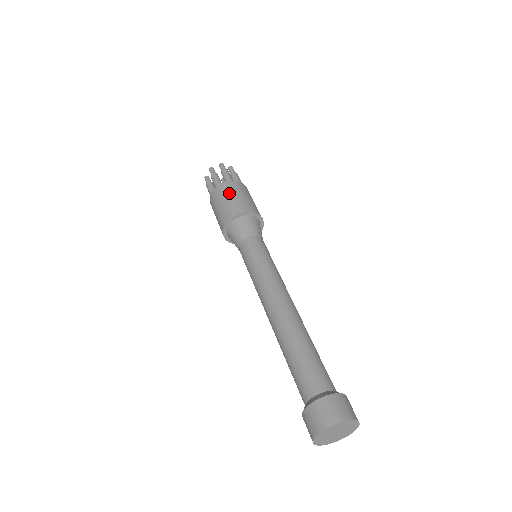
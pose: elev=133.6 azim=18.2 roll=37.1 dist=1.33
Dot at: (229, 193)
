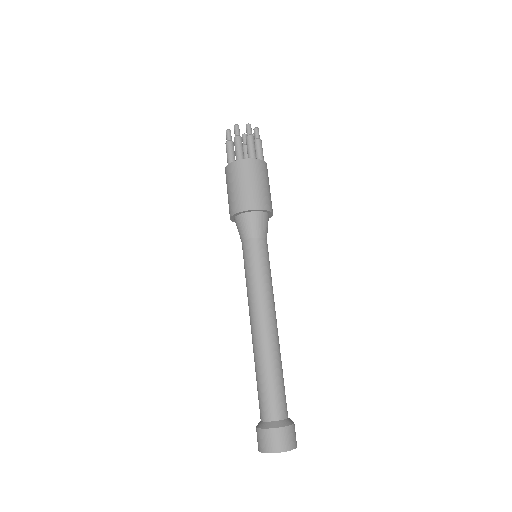
Dot at: (249, 177)
